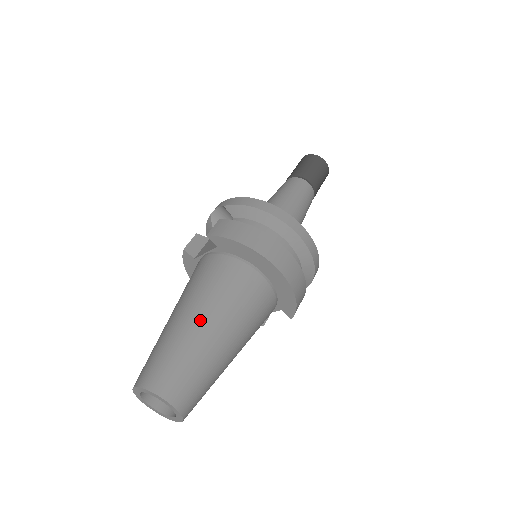
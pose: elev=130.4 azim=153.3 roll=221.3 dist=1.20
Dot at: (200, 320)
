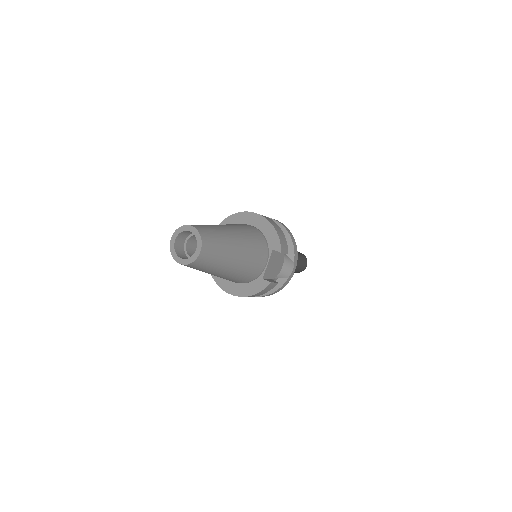
Dot at: occluded
